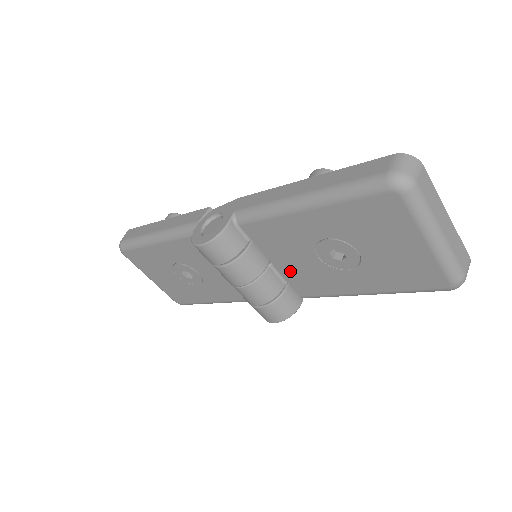
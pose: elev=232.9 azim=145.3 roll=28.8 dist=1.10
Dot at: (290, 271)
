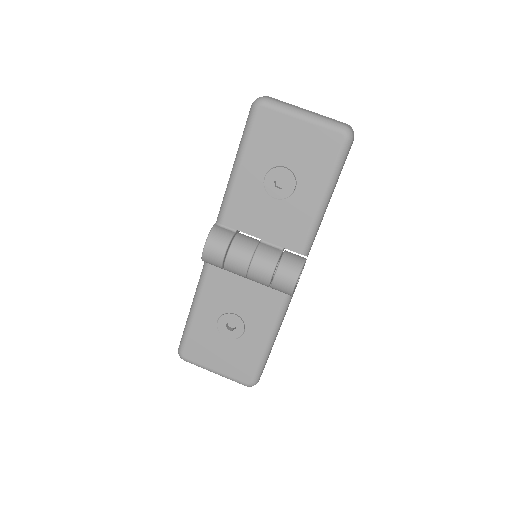
Dot at: (274, 233)
